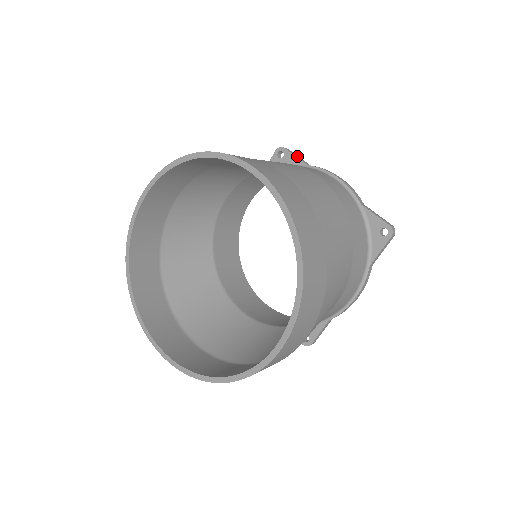
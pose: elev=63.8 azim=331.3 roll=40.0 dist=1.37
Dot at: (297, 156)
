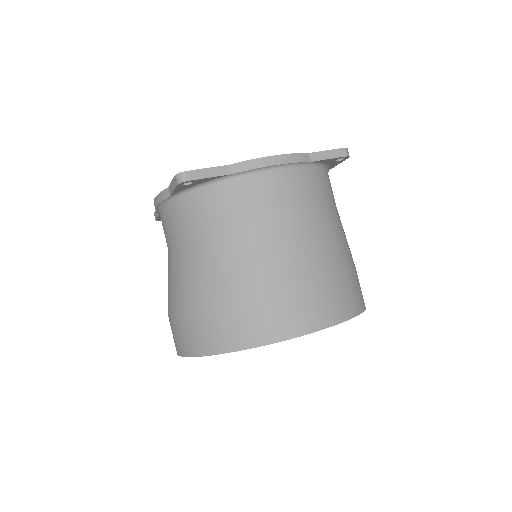
Dot at: (208, 172)
